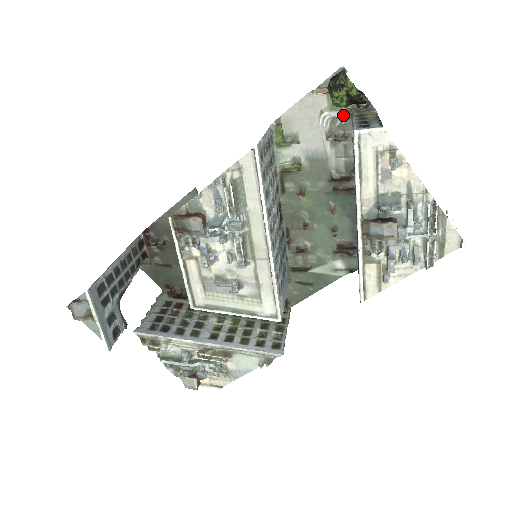
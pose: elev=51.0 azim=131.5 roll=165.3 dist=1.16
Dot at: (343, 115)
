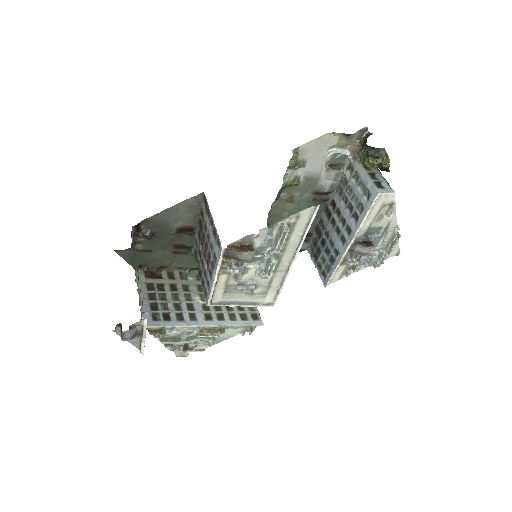
Dot at: (351, 158)
